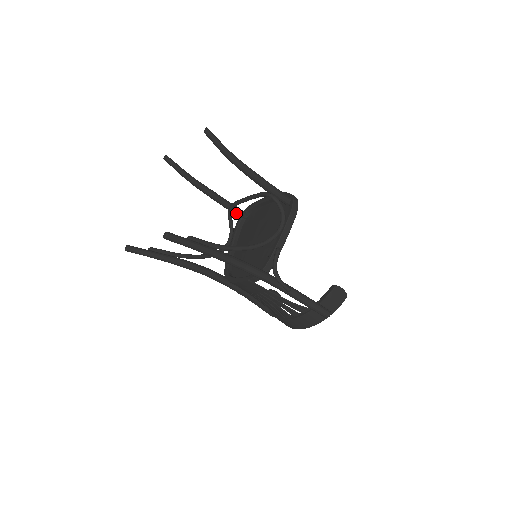
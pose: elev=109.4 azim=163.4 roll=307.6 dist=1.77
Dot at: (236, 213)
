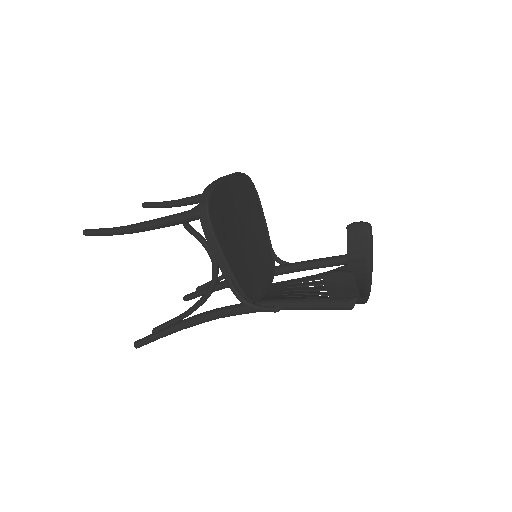
Dot at: occluded
